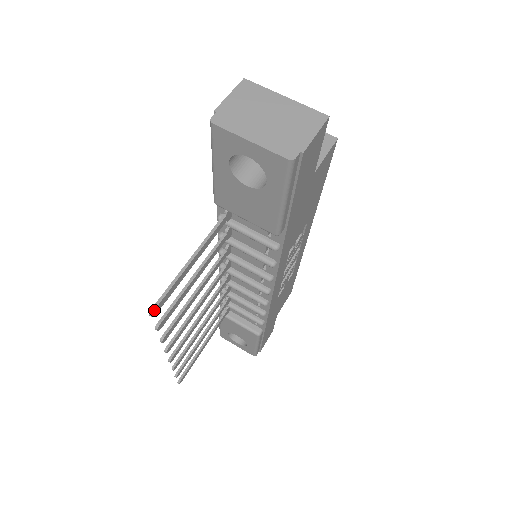
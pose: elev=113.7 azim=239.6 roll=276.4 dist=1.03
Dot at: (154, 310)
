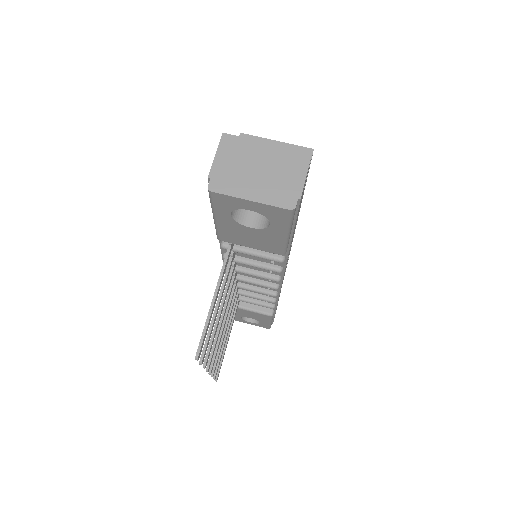
Dot at: (198, 355)
